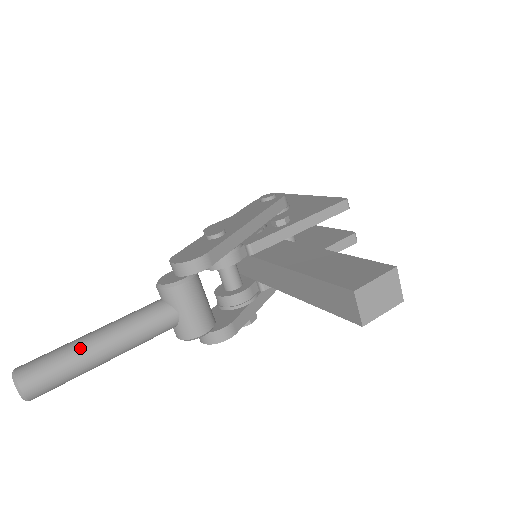
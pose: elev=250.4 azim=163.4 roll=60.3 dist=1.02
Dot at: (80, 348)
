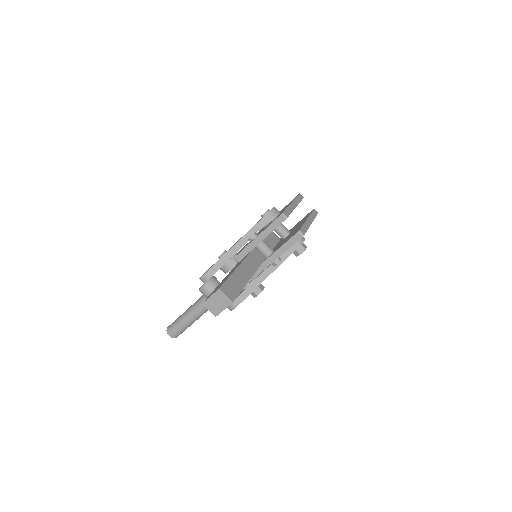
Dot at: (181, 318)
